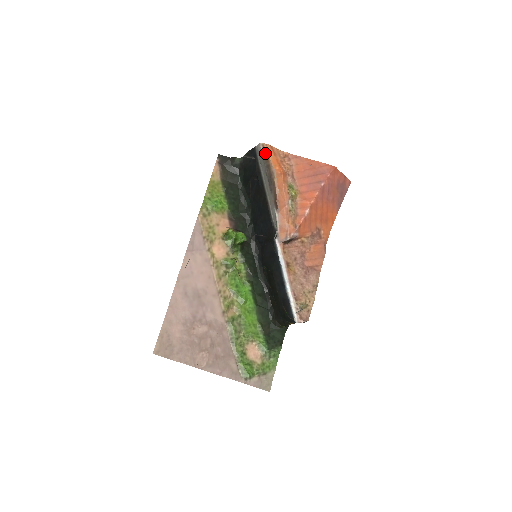
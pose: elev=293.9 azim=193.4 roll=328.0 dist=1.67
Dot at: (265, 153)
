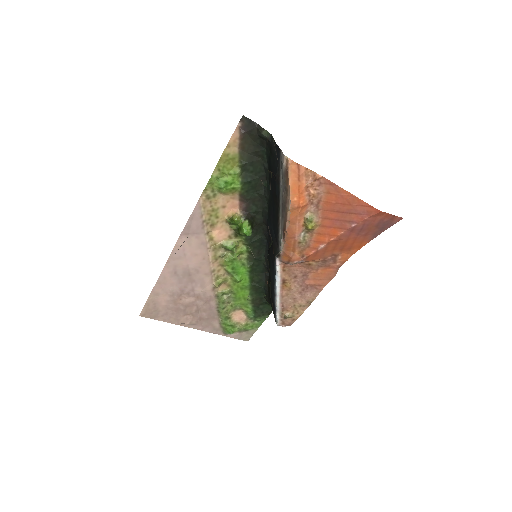
Dot at: (286, 173)
